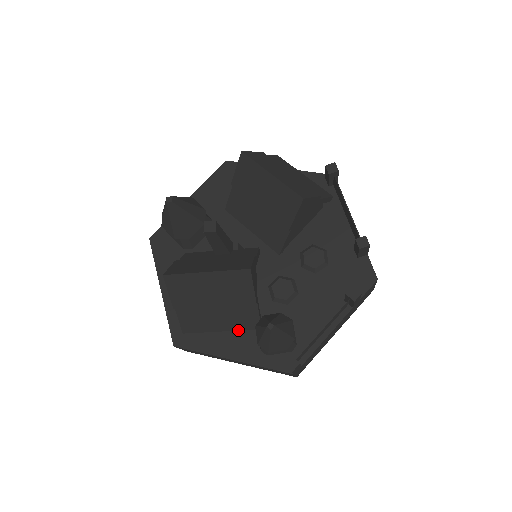
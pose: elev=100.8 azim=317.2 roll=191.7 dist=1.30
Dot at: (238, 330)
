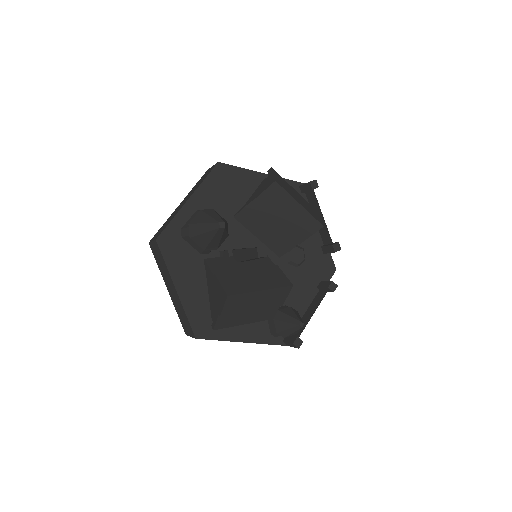
Dot at: occluded
